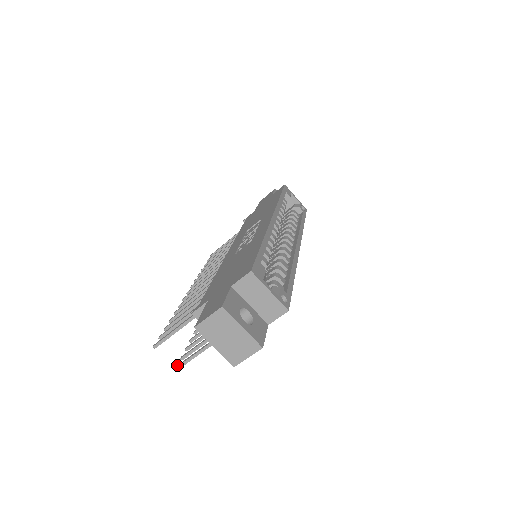
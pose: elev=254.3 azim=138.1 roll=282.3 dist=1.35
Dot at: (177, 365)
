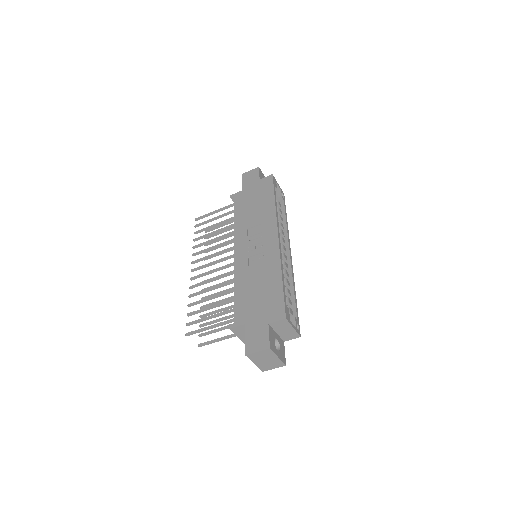
Dot at: (199, 344)
